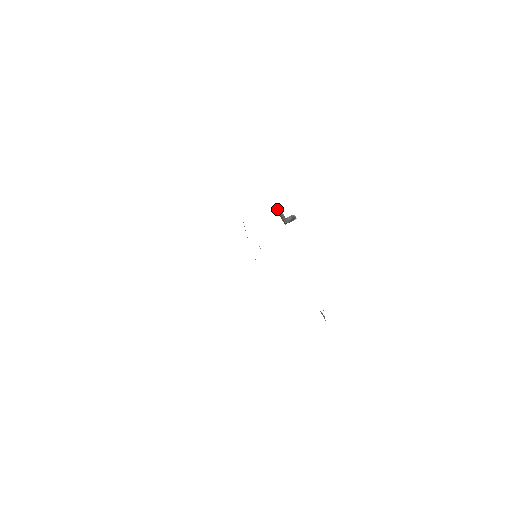
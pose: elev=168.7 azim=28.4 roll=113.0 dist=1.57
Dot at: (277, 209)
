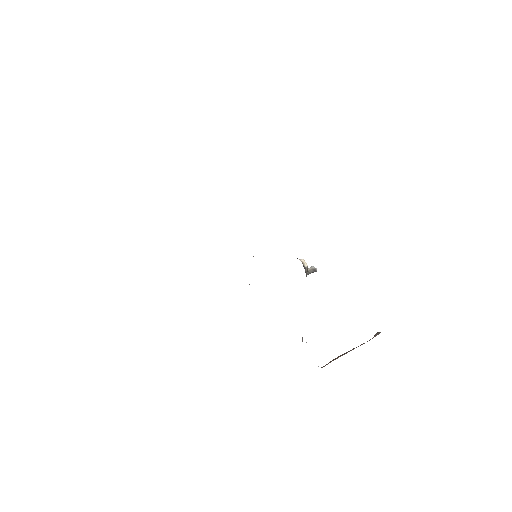
Dot at: (304, 261)
